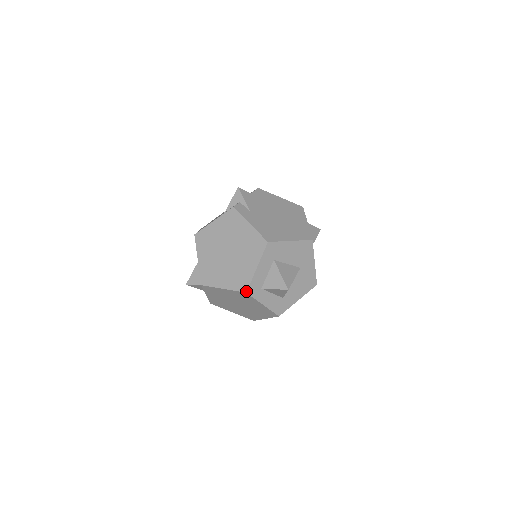
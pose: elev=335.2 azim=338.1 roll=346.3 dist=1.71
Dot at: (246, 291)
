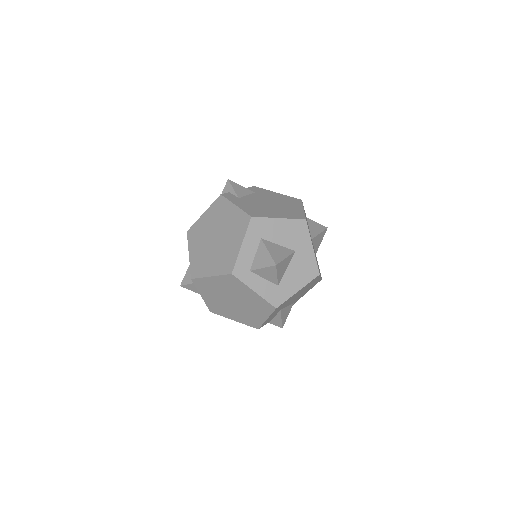
Dot at: (231, 272)
